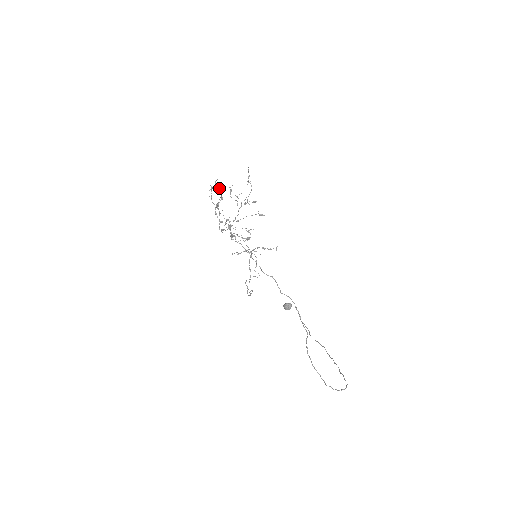
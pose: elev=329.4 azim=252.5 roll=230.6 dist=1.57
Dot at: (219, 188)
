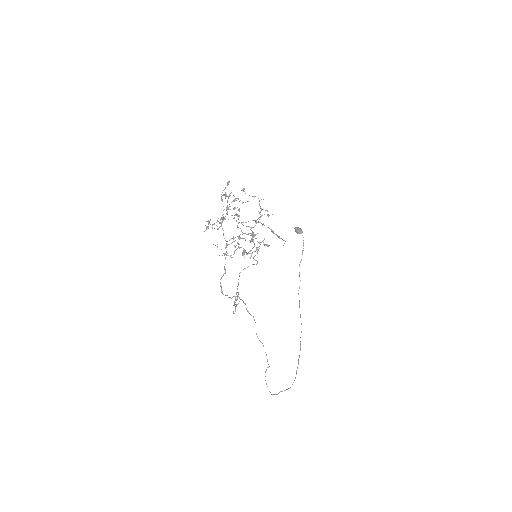
Dot at: (217, 229)
